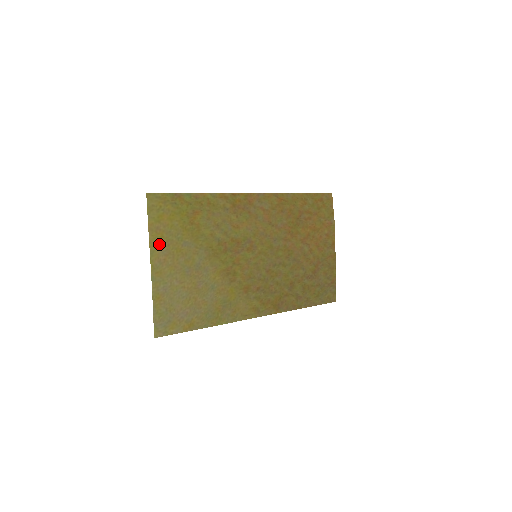
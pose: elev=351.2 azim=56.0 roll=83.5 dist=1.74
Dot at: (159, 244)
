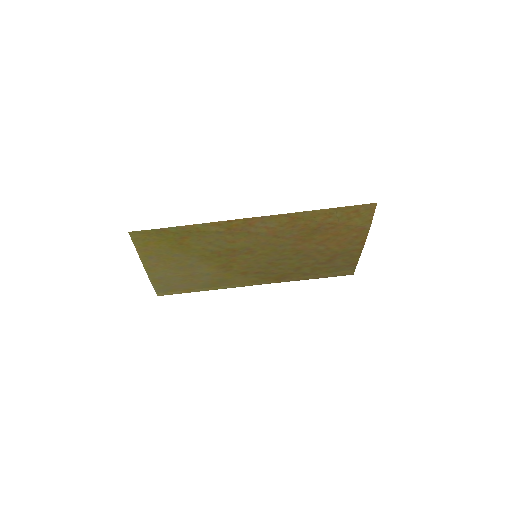
Dot at: (149, 257)
